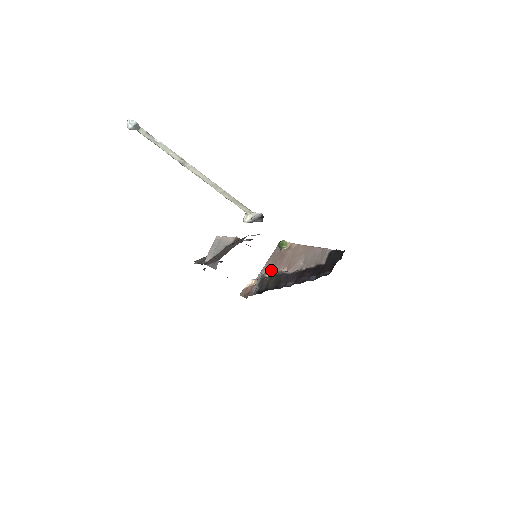
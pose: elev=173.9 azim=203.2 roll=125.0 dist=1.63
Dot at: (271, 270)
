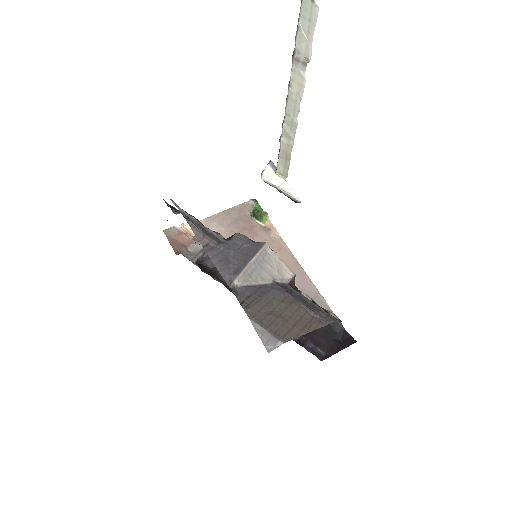
Dot at: (227, 236)
